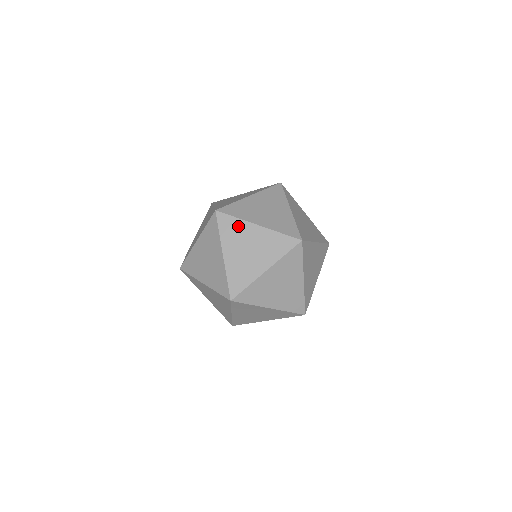
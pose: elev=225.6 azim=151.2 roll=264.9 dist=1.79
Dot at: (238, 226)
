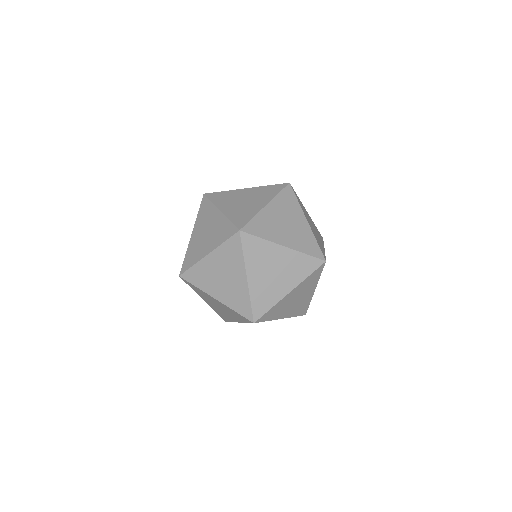
Dot at: (202, 292)
